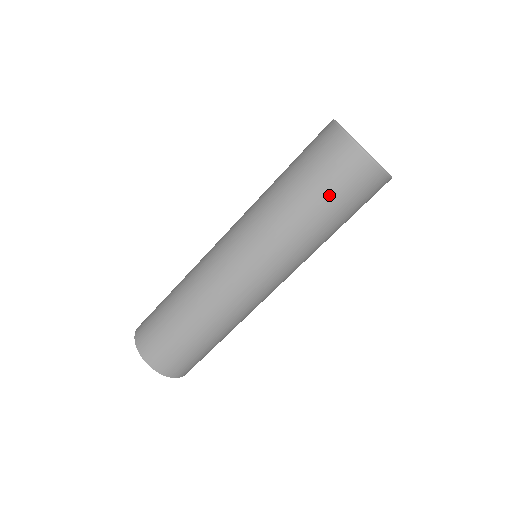
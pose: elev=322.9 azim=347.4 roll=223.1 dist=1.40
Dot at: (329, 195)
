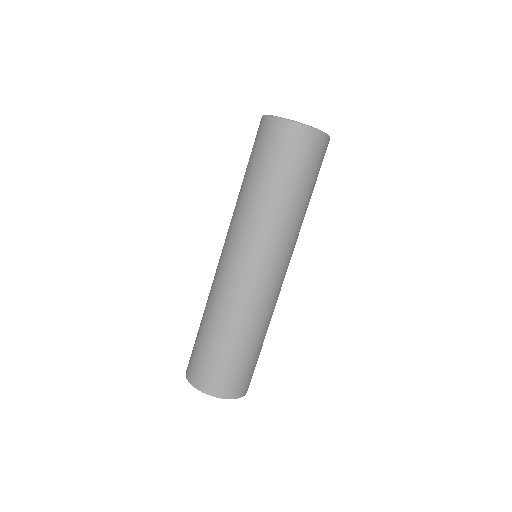
Dot at: (253, 160)
